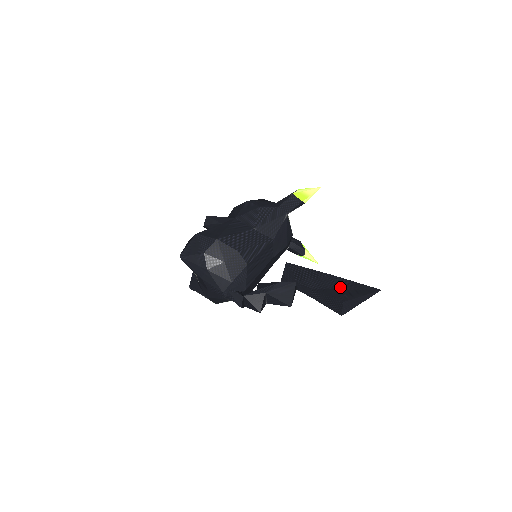
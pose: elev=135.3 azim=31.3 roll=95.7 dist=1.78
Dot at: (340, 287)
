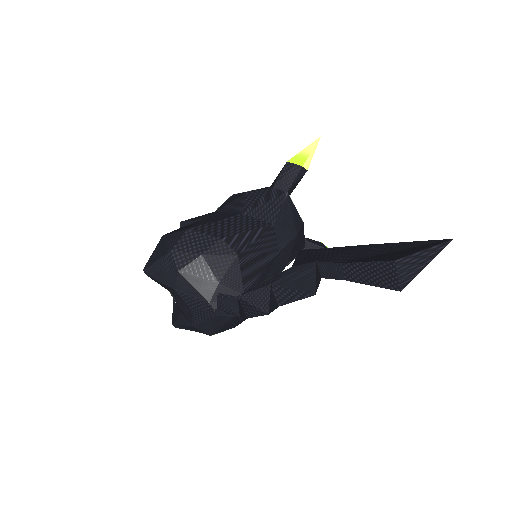
Dot at: (385, 251)
